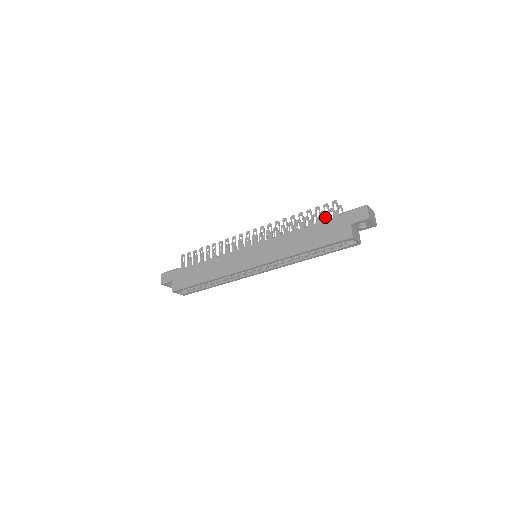
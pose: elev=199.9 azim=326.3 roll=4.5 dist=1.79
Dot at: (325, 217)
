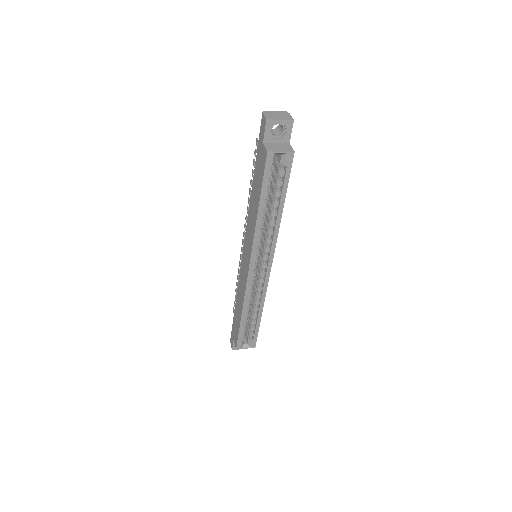
Dot at: occluded
